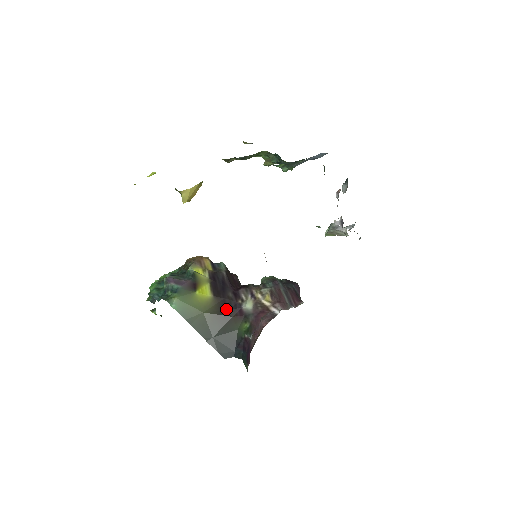
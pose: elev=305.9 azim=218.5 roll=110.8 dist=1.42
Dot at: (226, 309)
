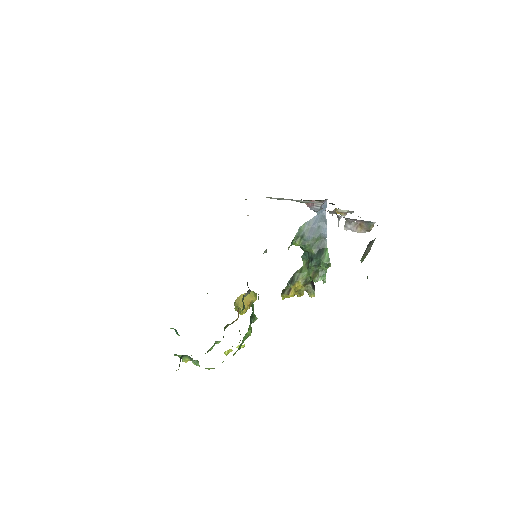
Dot at: occluded
